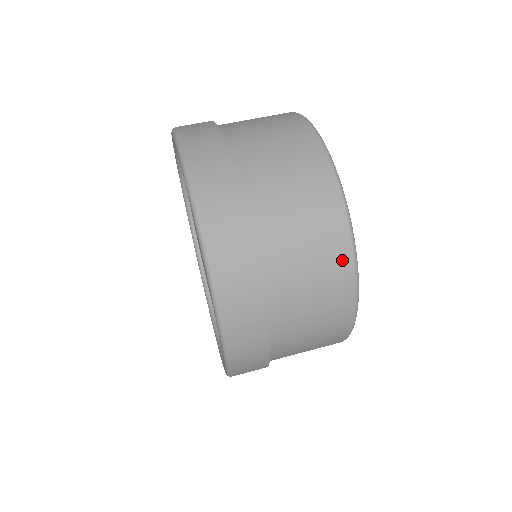
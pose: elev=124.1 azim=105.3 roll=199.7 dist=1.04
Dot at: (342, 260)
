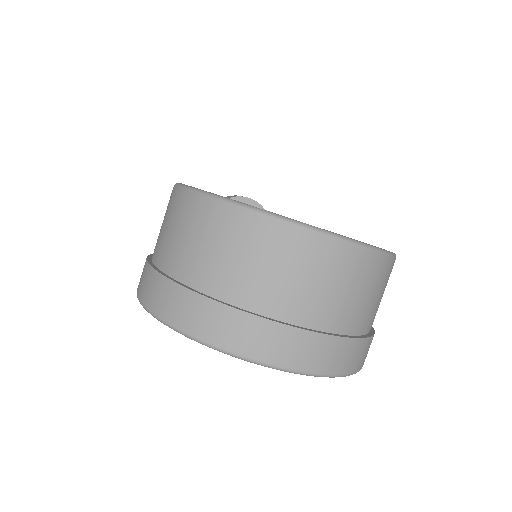
Dot at: (375, 264)
